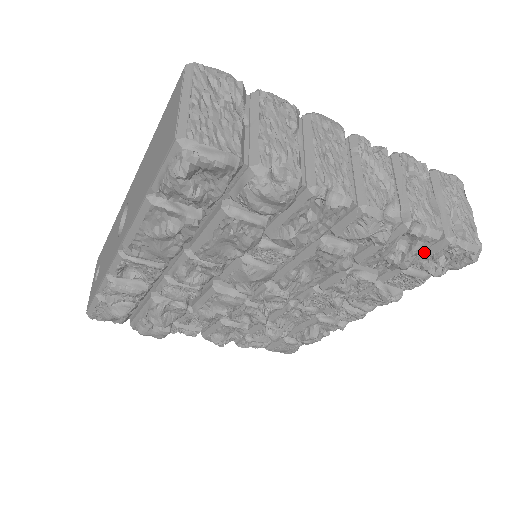
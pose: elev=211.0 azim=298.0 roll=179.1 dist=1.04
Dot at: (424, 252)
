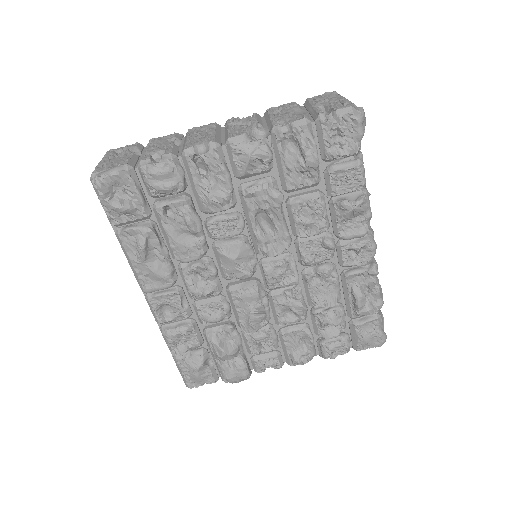
Dot at: (311, 142)
